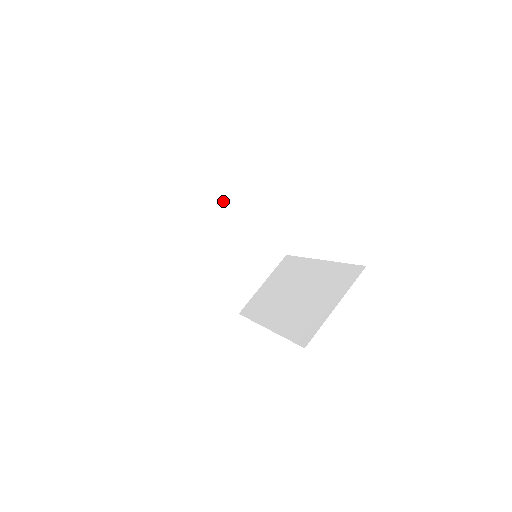
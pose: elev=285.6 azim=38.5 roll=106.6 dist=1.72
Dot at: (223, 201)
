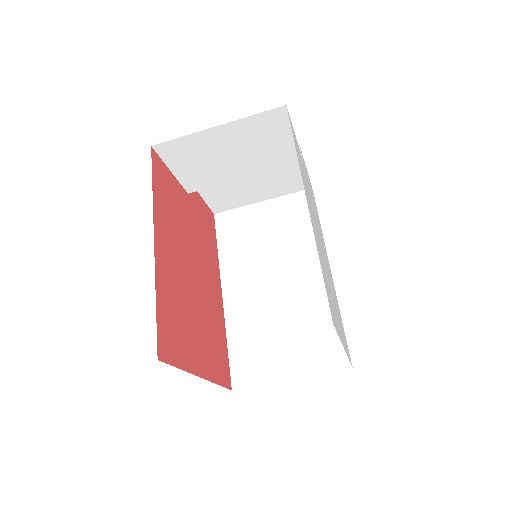
Dot at: (273, 127)
